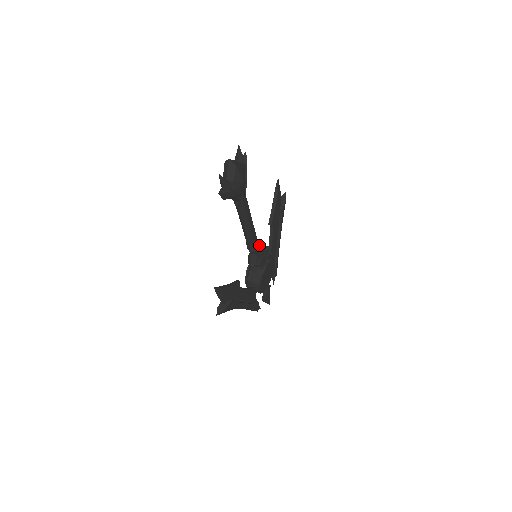
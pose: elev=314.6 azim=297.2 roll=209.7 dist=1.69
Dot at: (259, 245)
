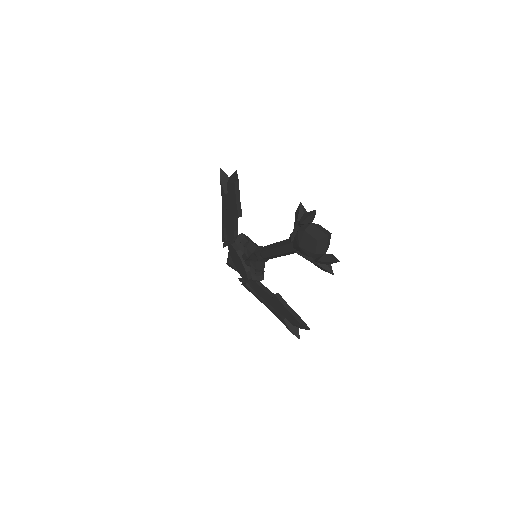
Dot at: occluded
